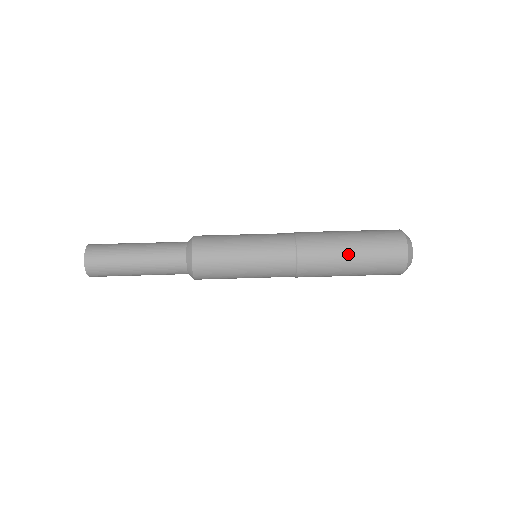
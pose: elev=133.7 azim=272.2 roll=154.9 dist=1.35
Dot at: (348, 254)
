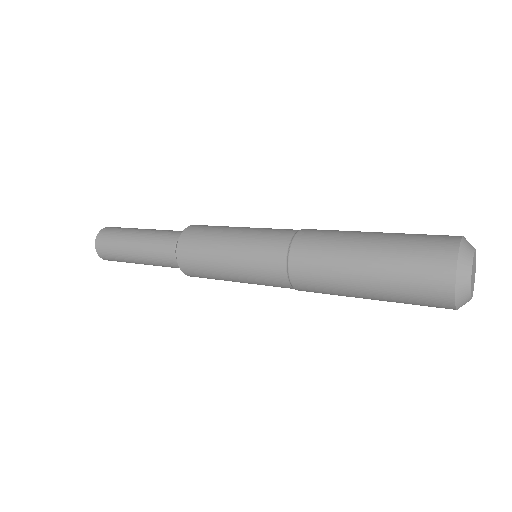
Dot at: (356, 270)
